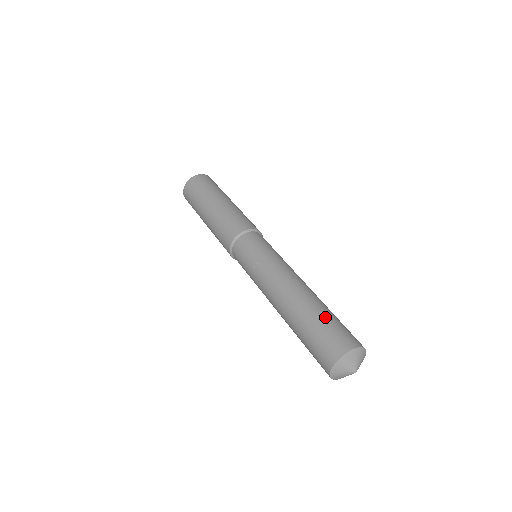
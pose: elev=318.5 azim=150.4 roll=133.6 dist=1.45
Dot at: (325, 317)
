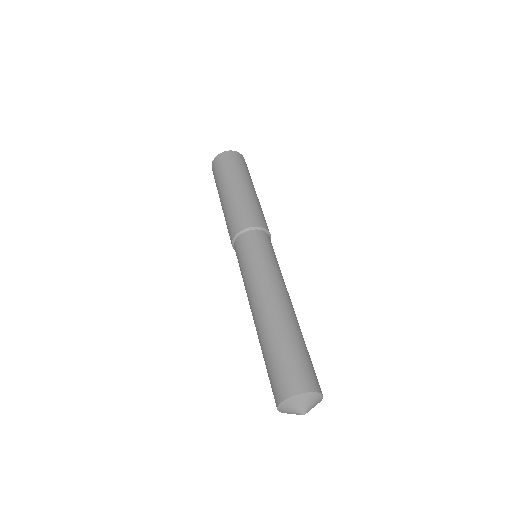
Dot at: (280, 351)
